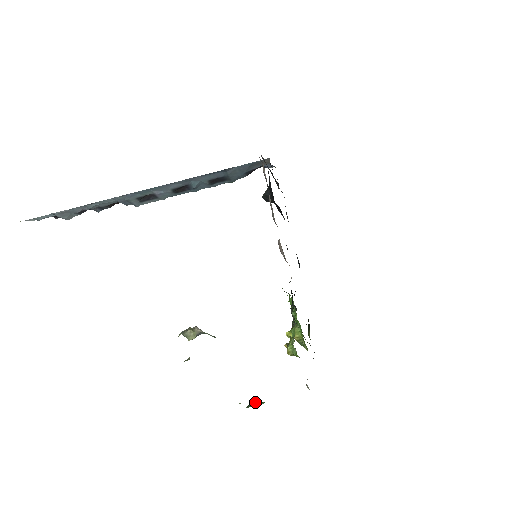
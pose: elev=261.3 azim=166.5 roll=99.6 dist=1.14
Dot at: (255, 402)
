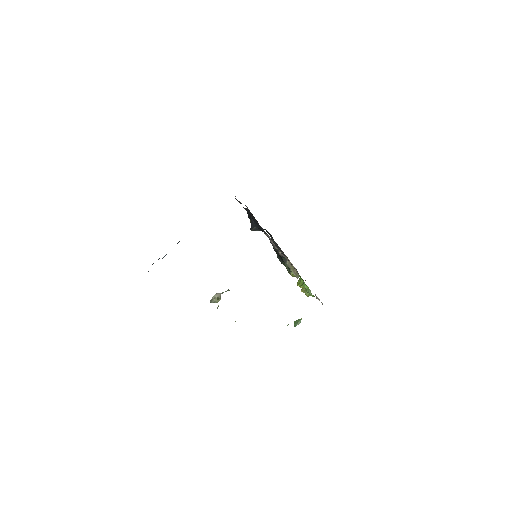
Dot at: (296, 321)
